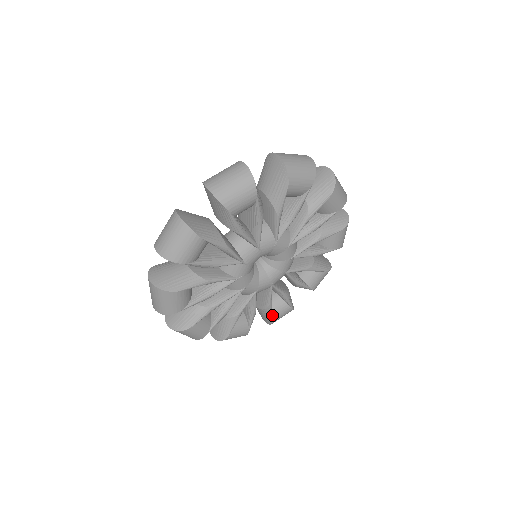
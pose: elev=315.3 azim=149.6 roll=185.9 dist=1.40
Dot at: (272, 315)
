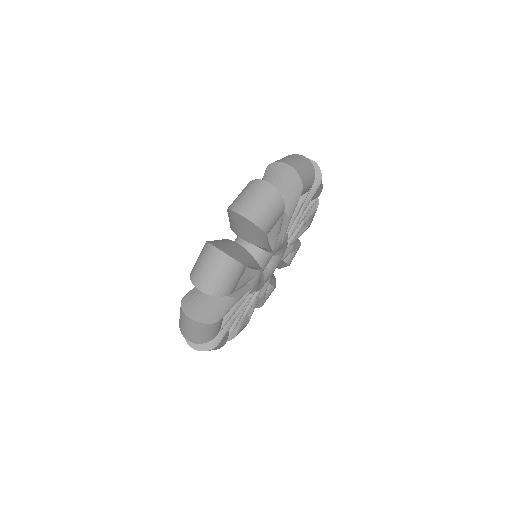
Dot at: (287, 265)
